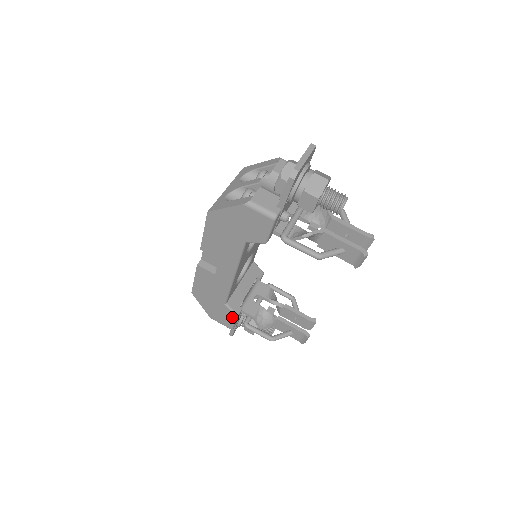
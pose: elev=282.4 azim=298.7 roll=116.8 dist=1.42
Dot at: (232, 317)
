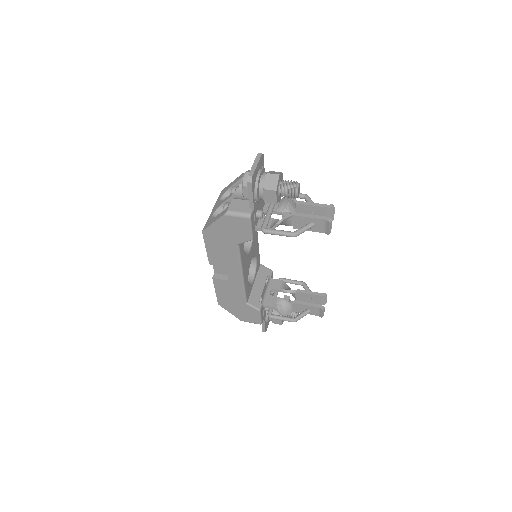
Dot at: (256, 313)
